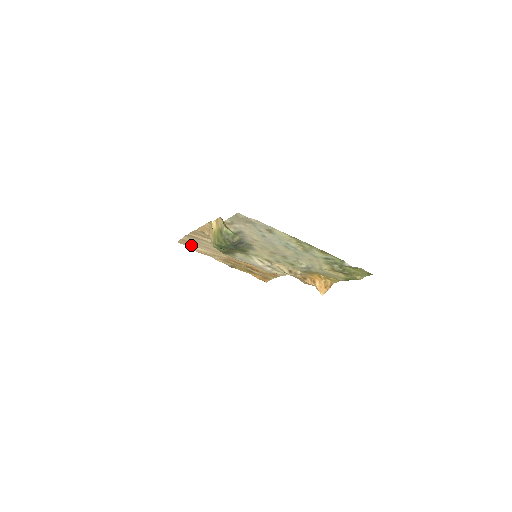
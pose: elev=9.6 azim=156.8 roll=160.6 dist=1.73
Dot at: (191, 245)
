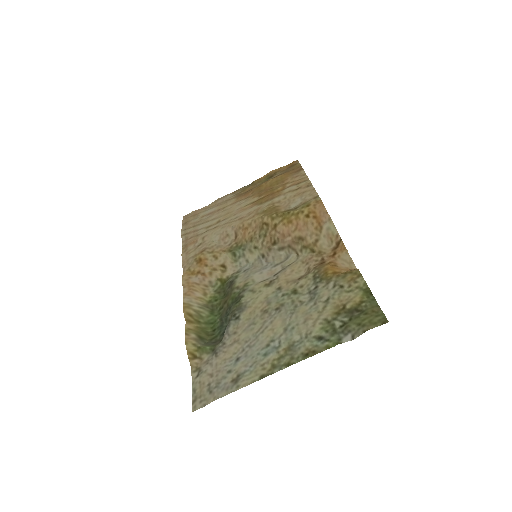
Dot at: (195, 214)
